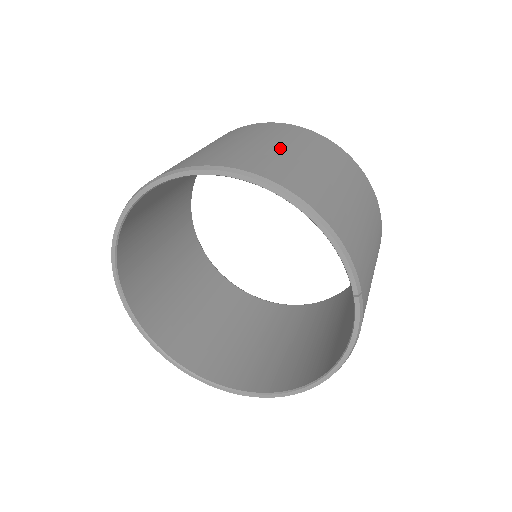
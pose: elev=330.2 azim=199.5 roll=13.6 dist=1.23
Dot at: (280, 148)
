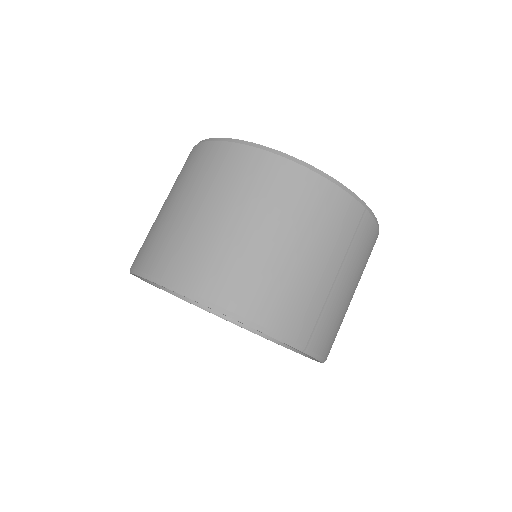
Dot at: (217, 221)
